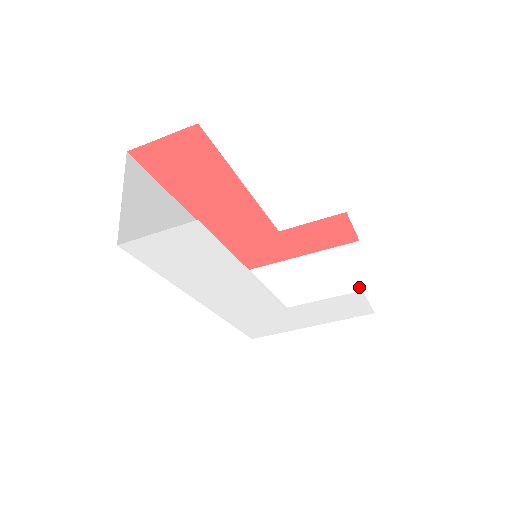
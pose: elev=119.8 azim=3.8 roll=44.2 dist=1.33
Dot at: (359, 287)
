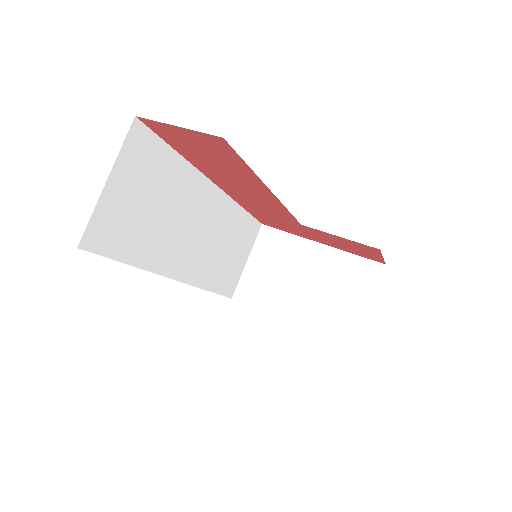
Dot at: (355, 314)
